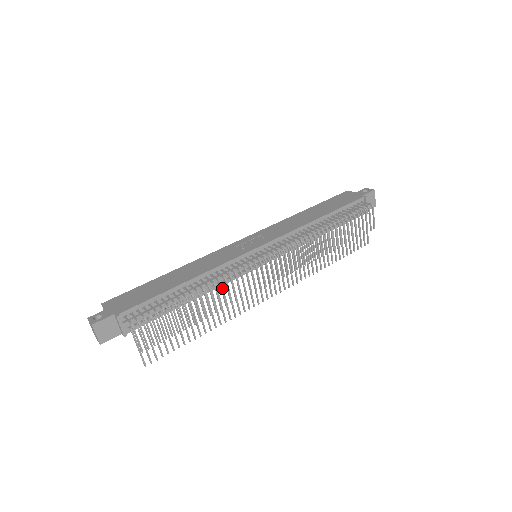
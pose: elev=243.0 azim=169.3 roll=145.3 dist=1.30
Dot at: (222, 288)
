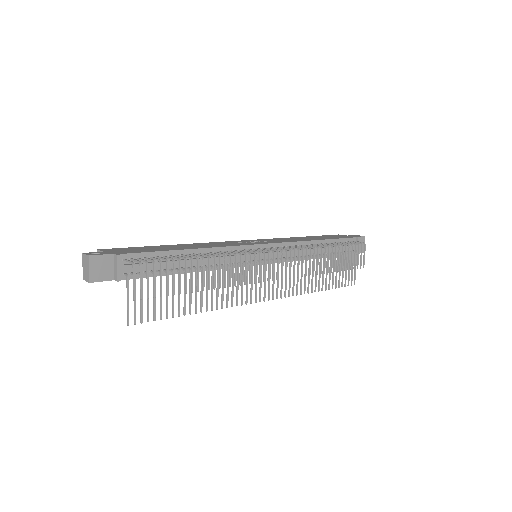
Dot at: (226, 264)
